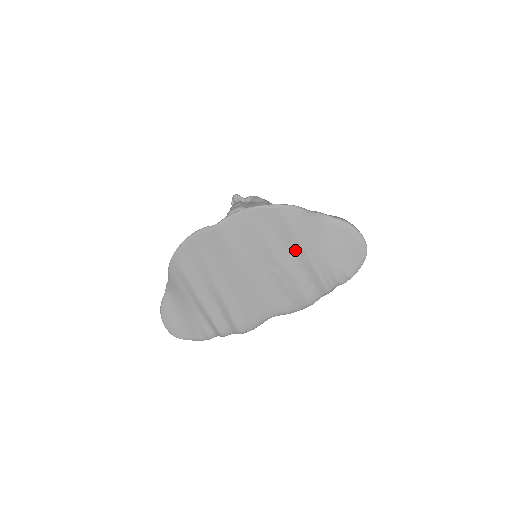
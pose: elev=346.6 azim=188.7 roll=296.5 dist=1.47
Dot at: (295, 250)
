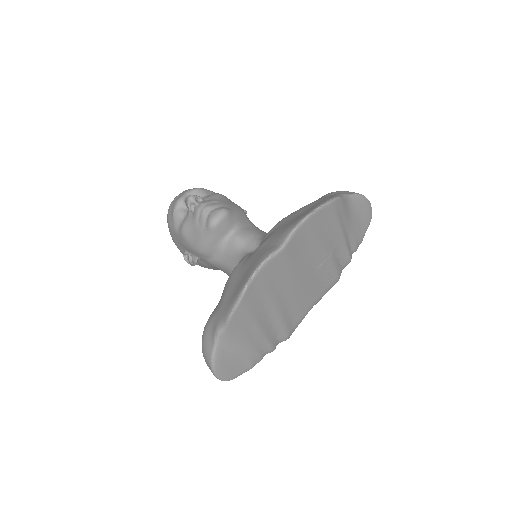
Dot at: (335, 239)
